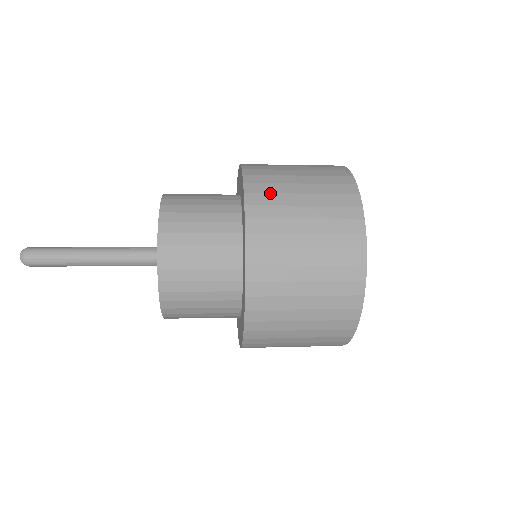
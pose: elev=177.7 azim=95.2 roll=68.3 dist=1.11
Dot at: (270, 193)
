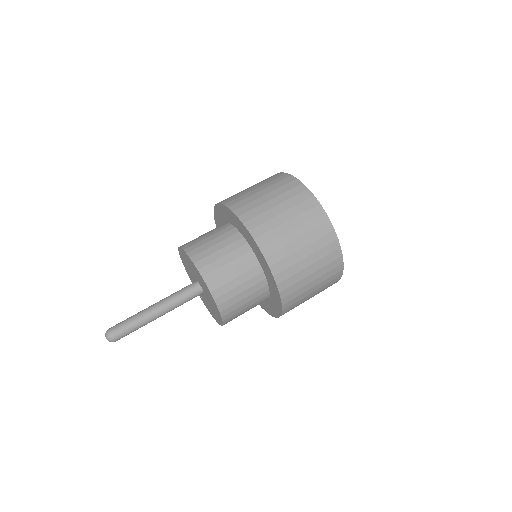
Dot at: (295, 291)
